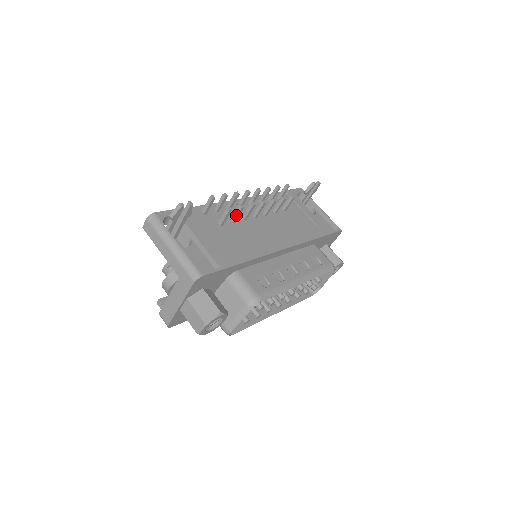
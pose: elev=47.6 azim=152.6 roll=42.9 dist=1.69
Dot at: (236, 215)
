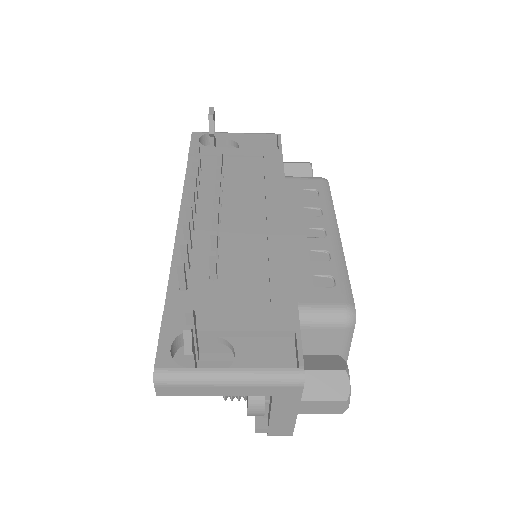
Dot at: (216, 249)
